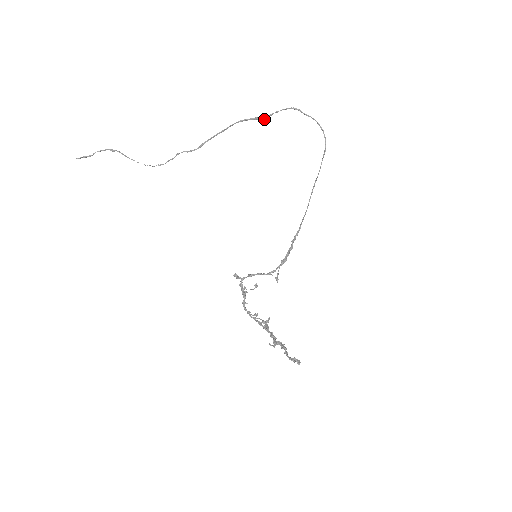
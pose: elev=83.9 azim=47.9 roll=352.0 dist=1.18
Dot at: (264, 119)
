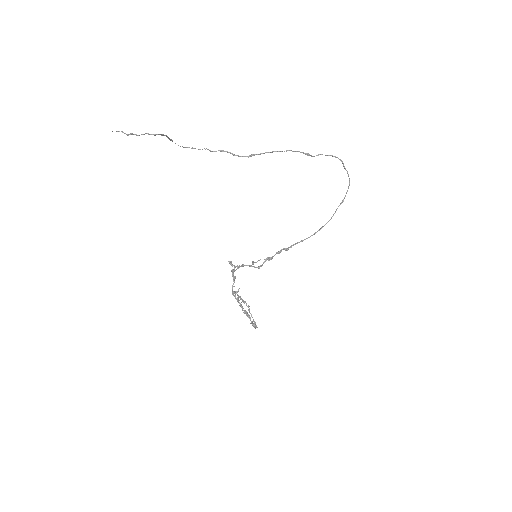
Dot at: (313, 156)
